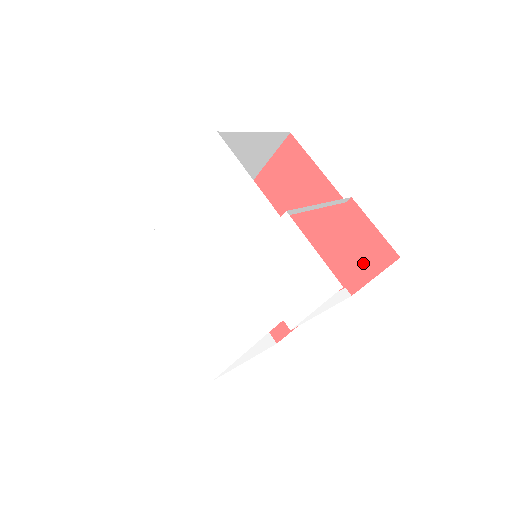
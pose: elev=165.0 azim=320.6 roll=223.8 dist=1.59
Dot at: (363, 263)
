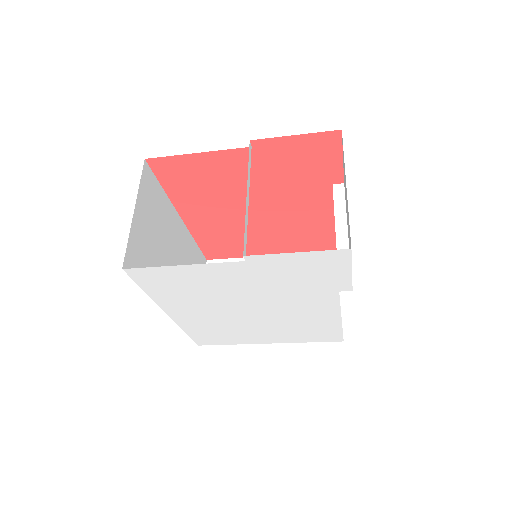
Dot at: (322, 161)
